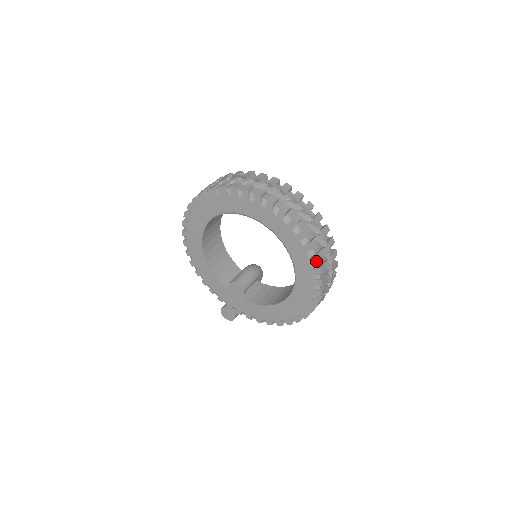
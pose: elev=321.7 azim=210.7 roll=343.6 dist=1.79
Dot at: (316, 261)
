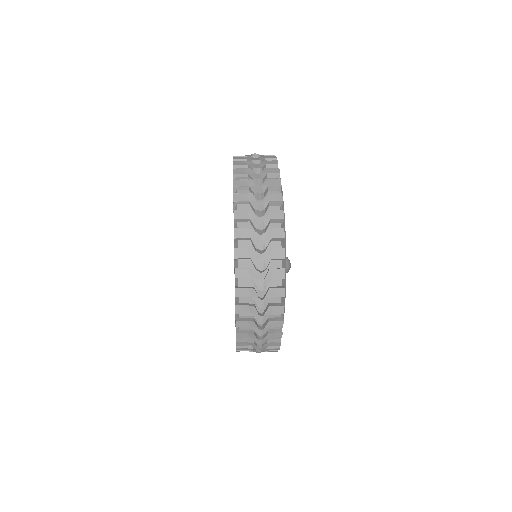
Dot at: (236, 324)
